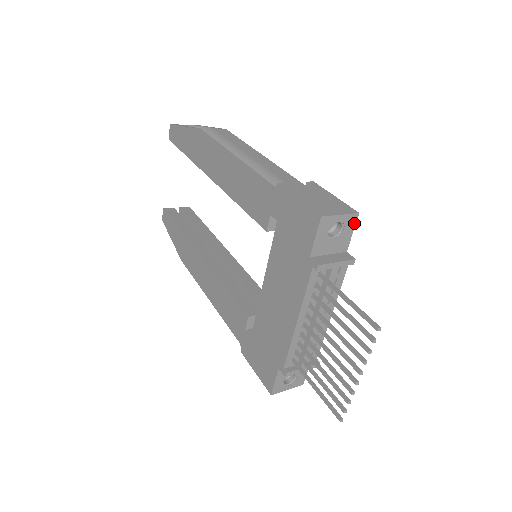
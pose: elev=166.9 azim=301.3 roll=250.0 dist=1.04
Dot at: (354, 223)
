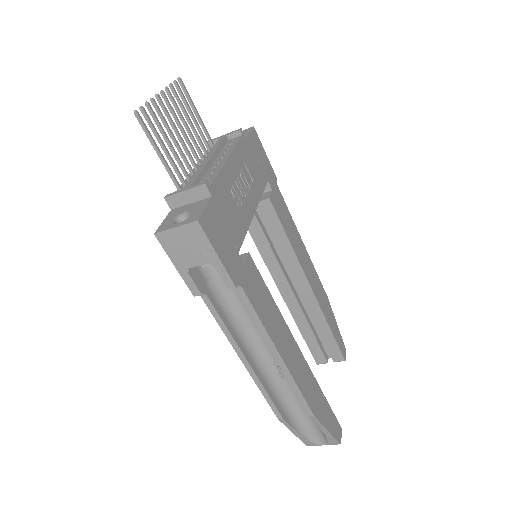
Dot at: (250, 130)
